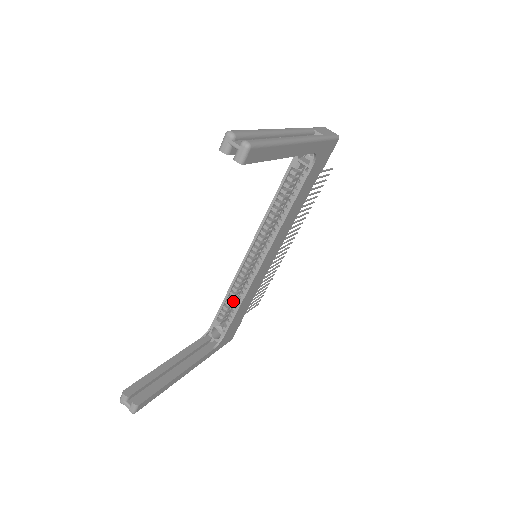
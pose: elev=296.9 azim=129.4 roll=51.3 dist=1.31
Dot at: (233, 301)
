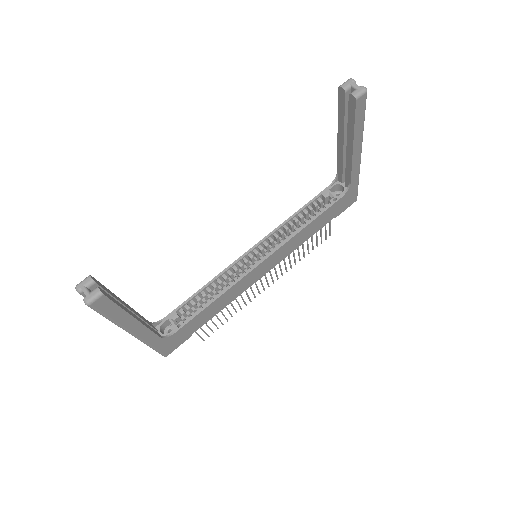
Dot at: (202, 301)
